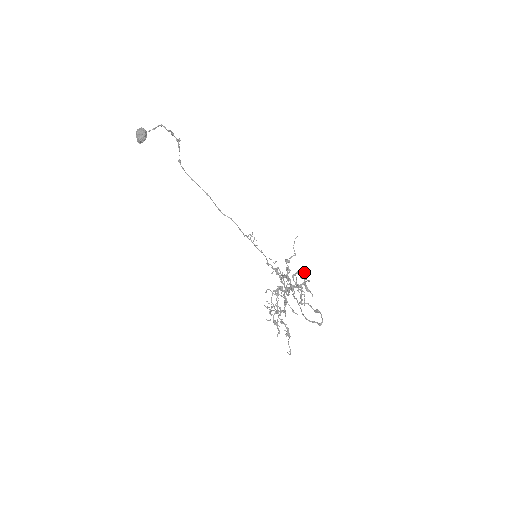
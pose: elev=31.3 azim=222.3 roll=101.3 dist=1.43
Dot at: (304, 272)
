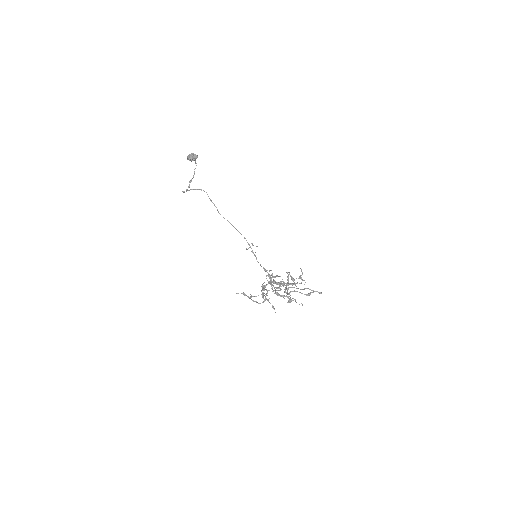
Dot at: occluded
